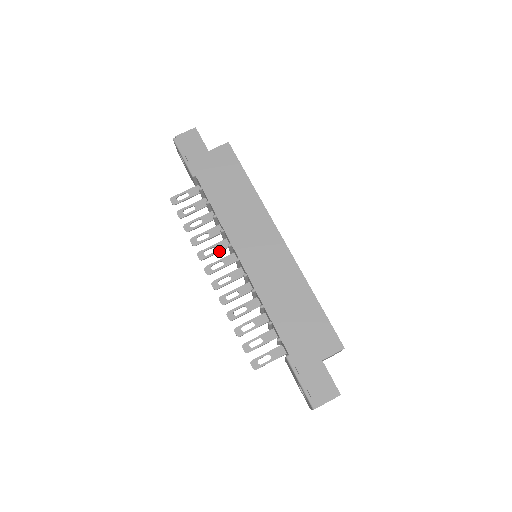
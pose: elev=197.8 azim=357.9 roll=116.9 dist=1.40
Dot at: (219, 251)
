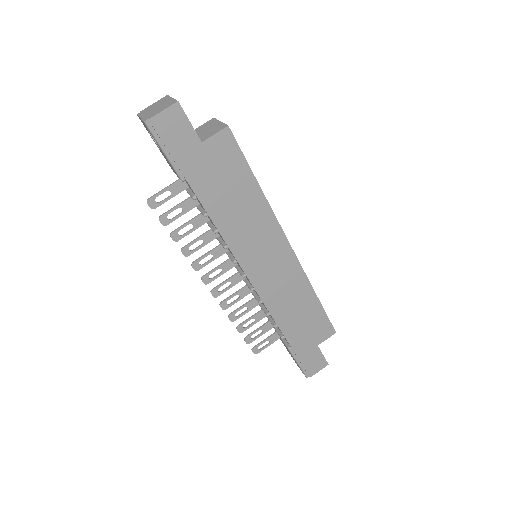
Dot at: (216, 258)
